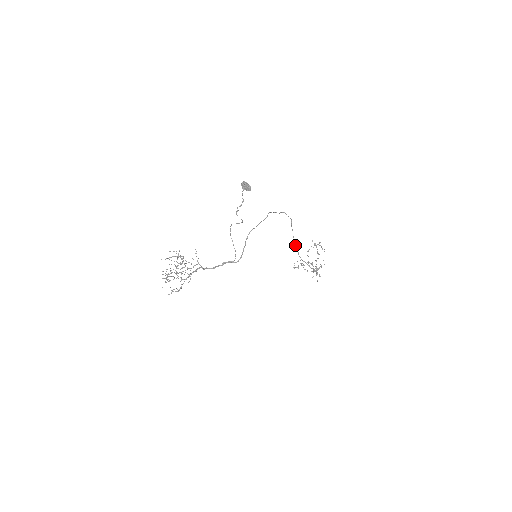
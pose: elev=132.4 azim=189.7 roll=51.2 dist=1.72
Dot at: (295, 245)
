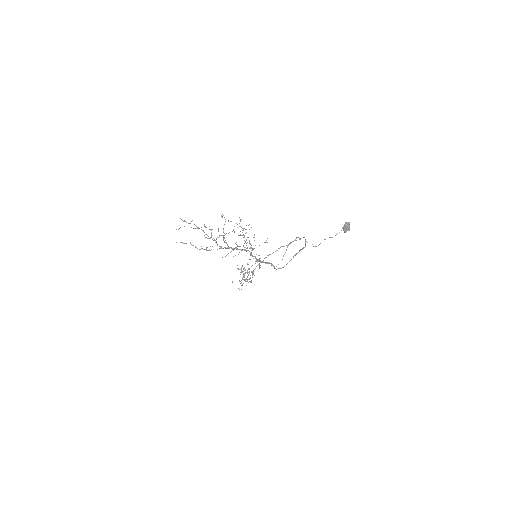
Dot at: occluded
